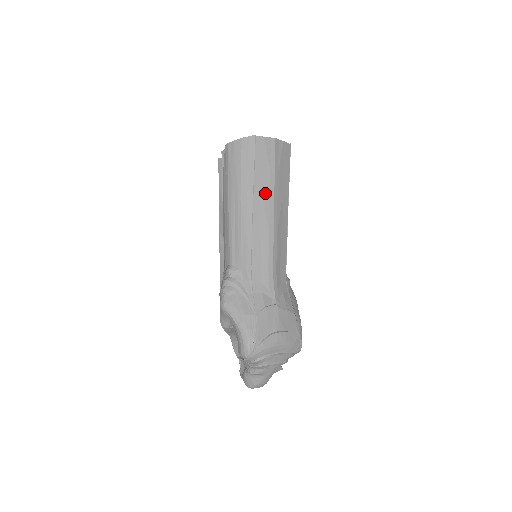
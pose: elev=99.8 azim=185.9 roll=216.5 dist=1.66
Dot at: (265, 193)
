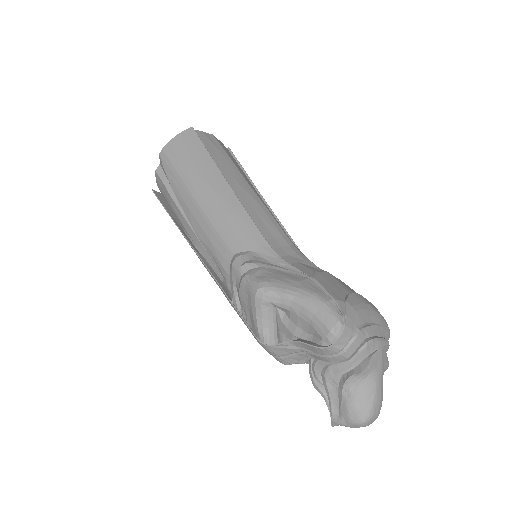
Dot at: (232, 174)
